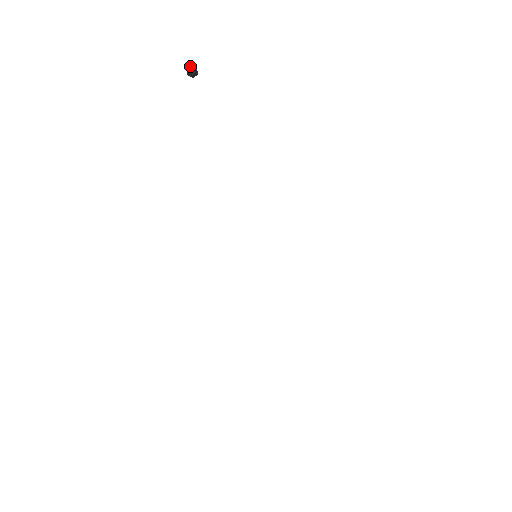
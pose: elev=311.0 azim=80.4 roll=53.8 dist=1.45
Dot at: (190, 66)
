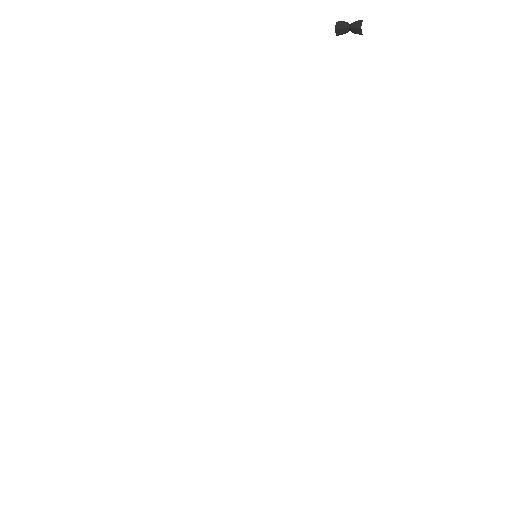
Dot at: (347, 22)
